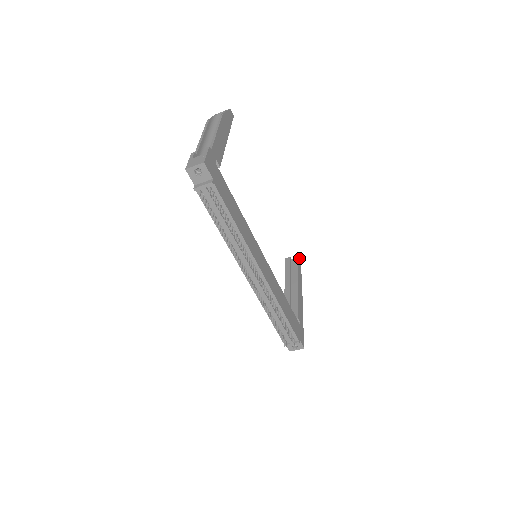
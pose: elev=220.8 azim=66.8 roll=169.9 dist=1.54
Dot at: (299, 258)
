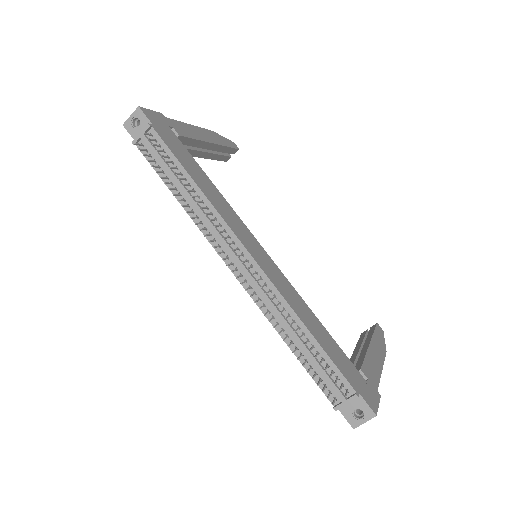
Dot at: (381, 329)
